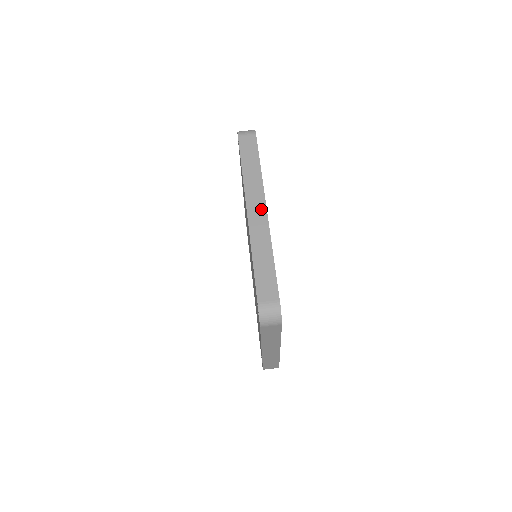
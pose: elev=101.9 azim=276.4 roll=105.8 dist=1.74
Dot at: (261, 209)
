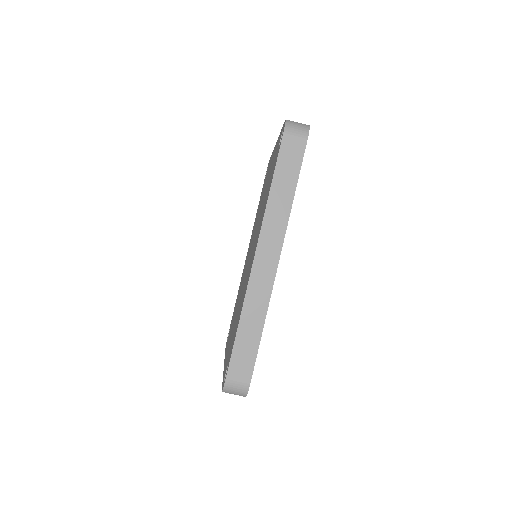
Dot at: (272, 260)
